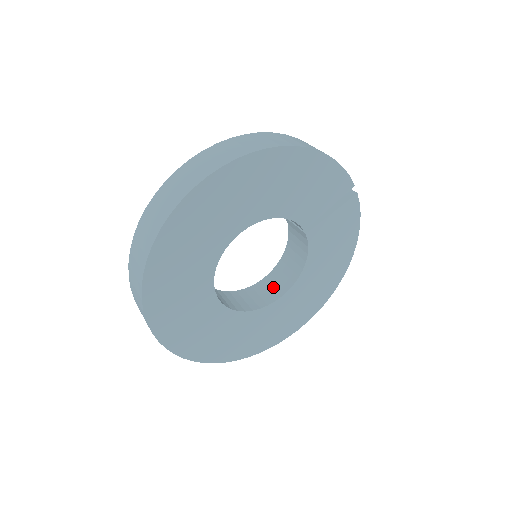
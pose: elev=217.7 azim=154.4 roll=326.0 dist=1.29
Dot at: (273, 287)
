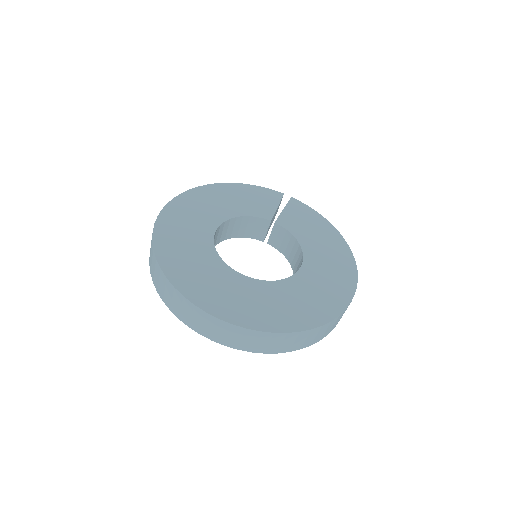
Dot at: occluded
